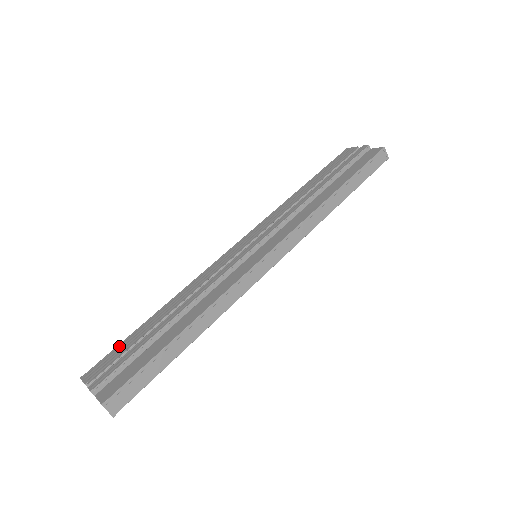
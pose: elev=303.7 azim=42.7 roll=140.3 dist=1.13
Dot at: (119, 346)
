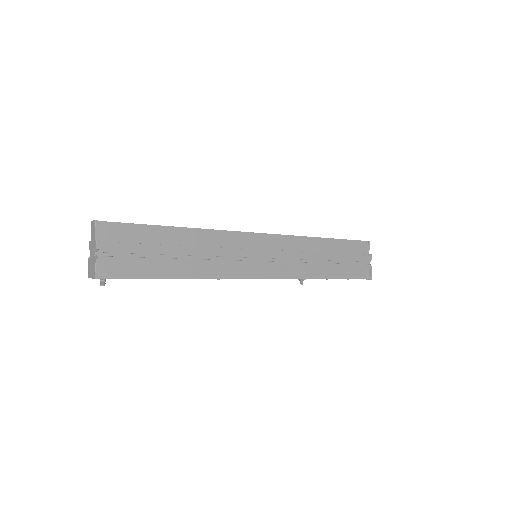
Dot at: occluded
